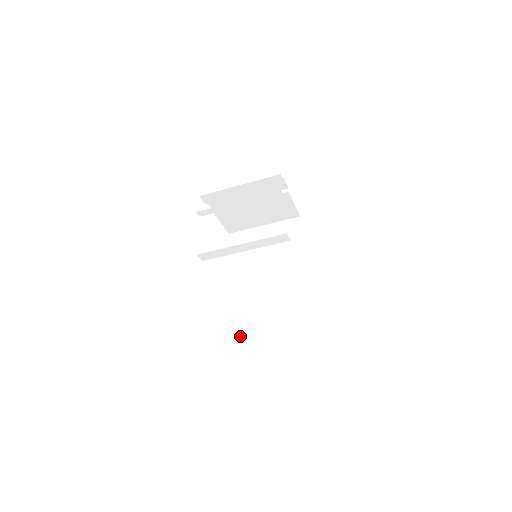
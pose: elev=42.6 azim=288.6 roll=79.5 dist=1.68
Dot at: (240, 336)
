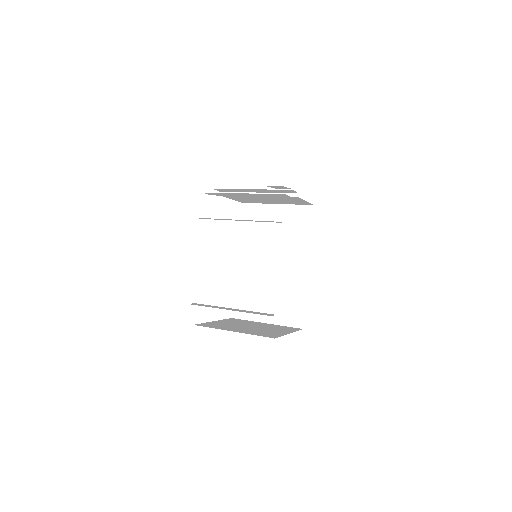
Dot at: (236, 315)
